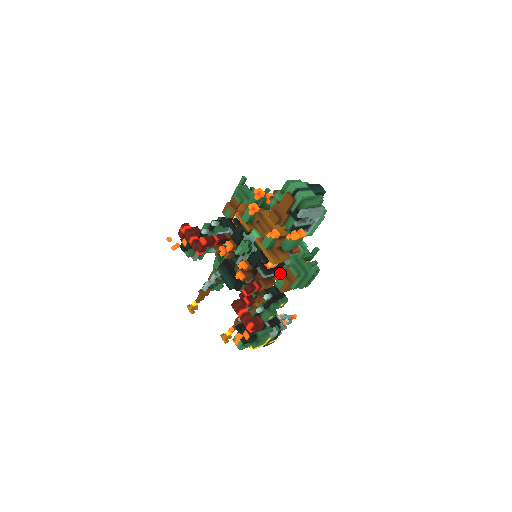
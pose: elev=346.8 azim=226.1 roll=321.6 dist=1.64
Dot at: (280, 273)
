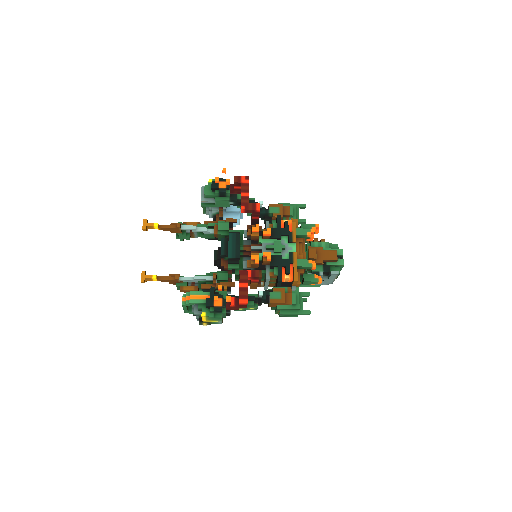
Dot at: (284, 290)
